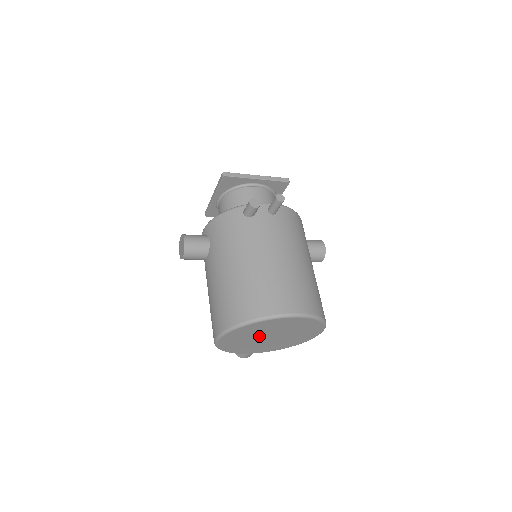
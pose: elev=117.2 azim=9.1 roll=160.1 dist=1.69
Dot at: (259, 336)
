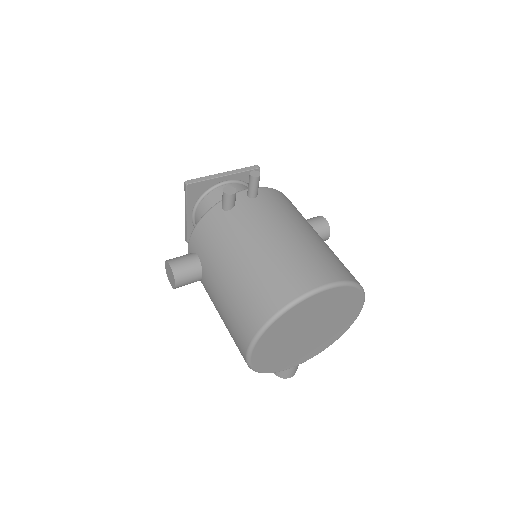
Dot at: (295, 335)
